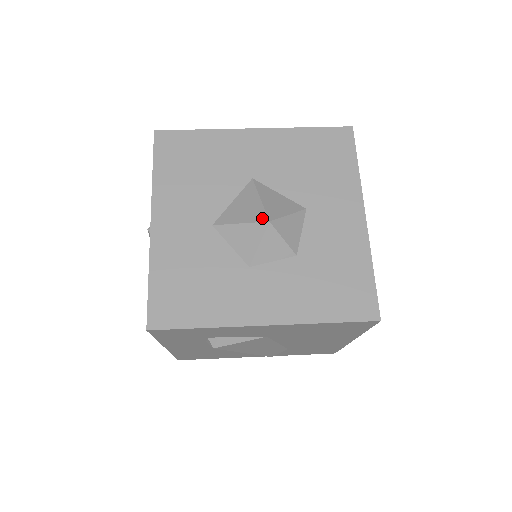
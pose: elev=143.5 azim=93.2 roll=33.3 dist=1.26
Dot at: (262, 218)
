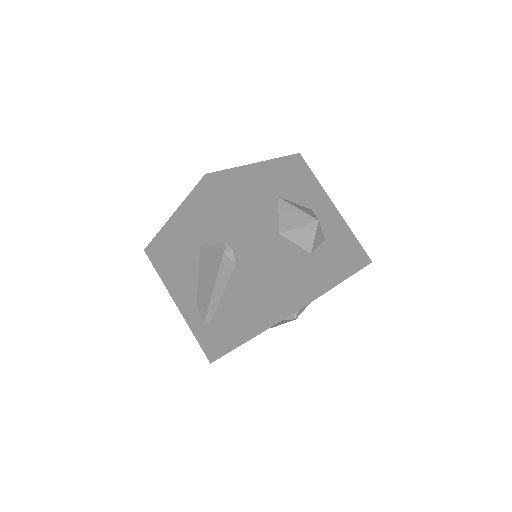
Dot at: (312, 220)
